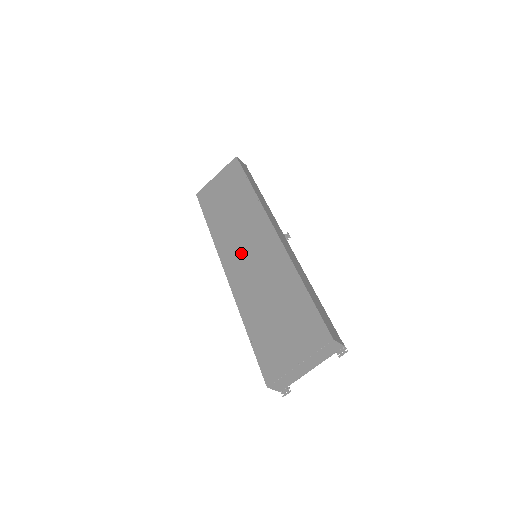
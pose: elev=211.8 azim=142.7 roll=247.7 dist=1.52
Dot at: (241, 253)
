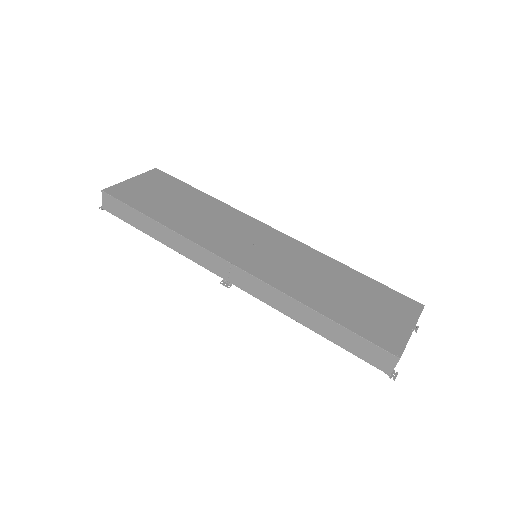
Dot at: (246, 247)
